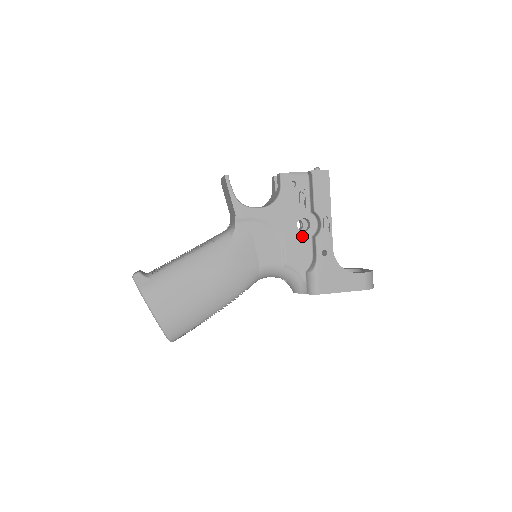
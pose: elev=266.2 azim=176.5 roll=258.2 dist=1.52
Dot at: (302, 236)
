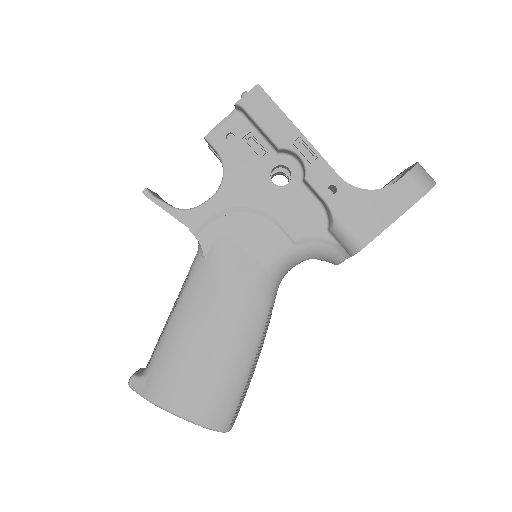
Dot at: (289, 191)
